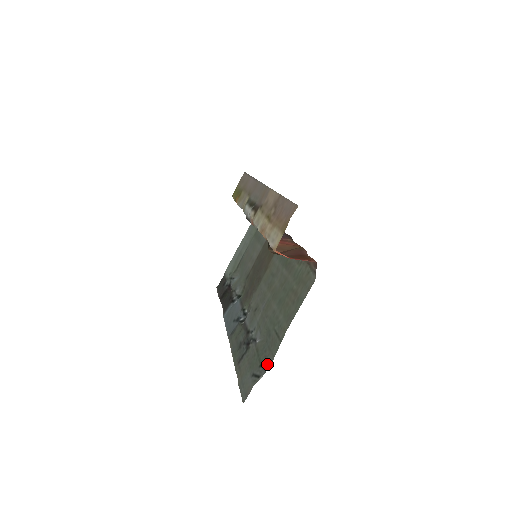
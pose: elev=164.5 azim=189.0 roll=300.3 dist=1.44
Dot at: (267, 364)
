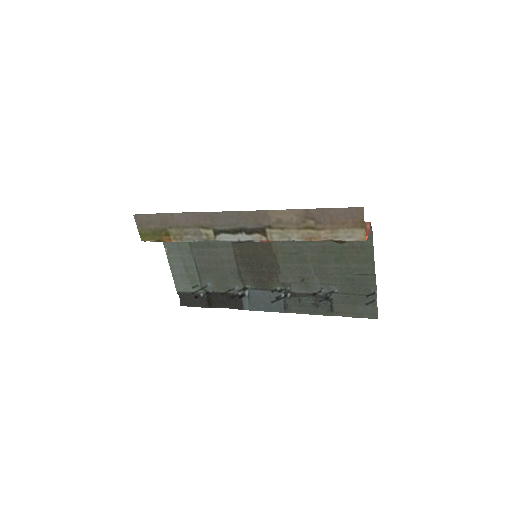
Dot at: (373, 291)
